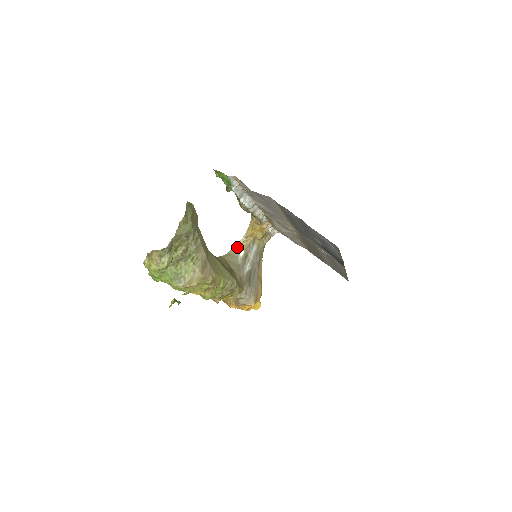
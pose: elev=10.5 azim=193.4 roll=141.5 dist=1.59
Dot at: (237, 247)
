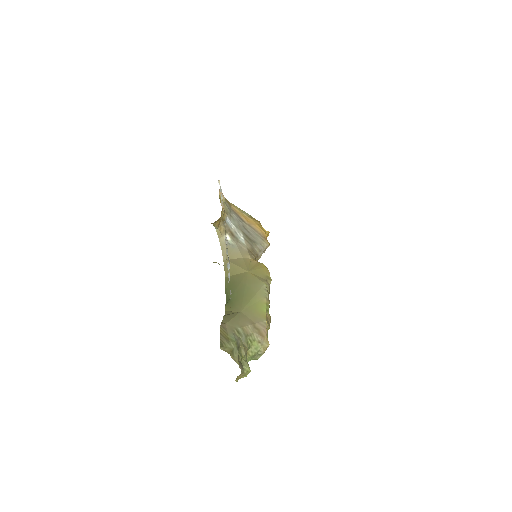
Dot at: (221, 239)
